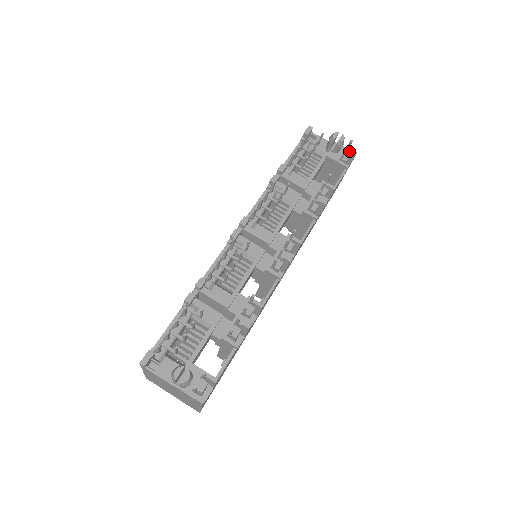
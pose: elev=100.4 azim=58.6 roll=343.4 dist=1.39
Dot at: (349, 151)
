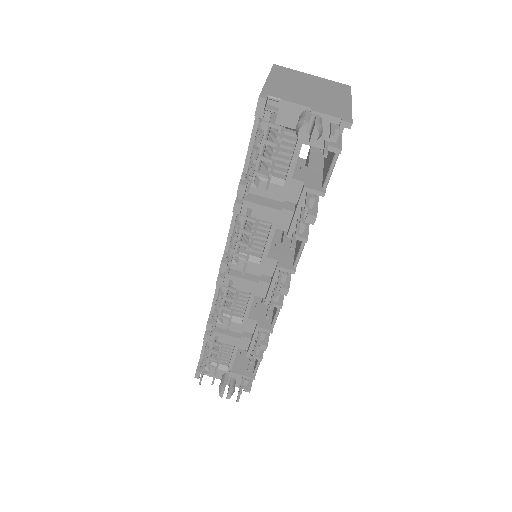
Dot at: (338, 121)
